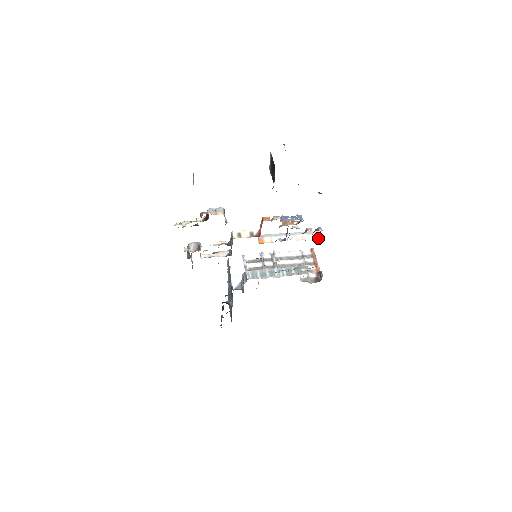
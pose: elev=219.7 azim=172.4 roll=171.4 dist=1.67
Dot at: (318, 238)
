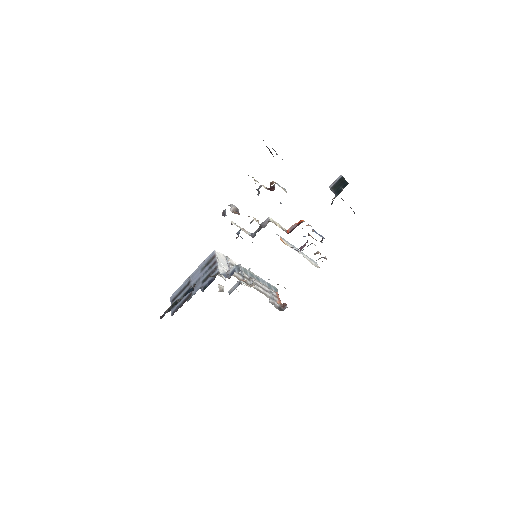
Dot at: (317, 266)
